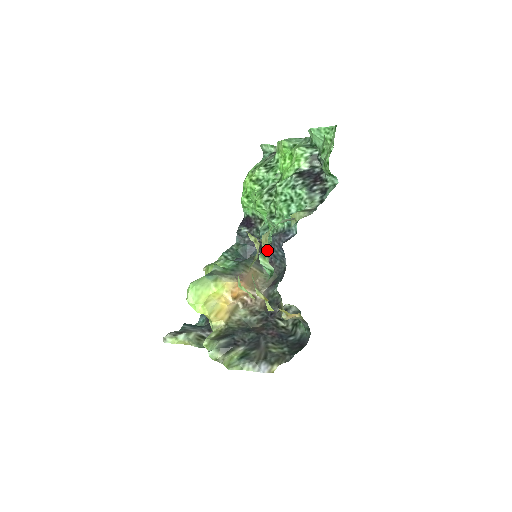
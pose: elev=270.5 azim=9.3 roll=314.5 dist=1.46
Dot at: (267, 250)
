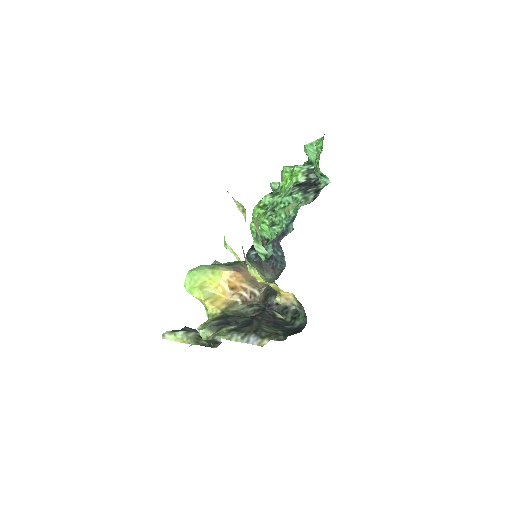
Dot at: (258, 229)
